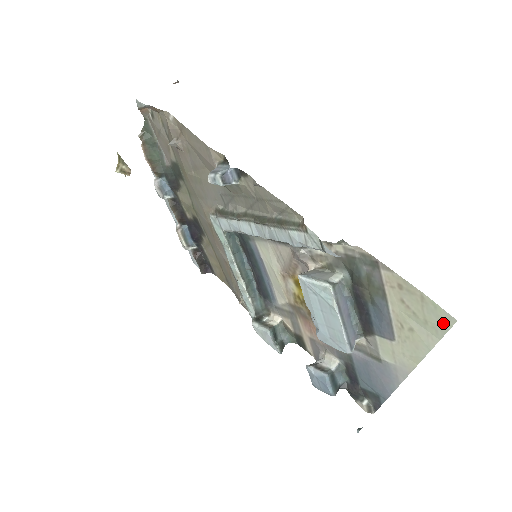
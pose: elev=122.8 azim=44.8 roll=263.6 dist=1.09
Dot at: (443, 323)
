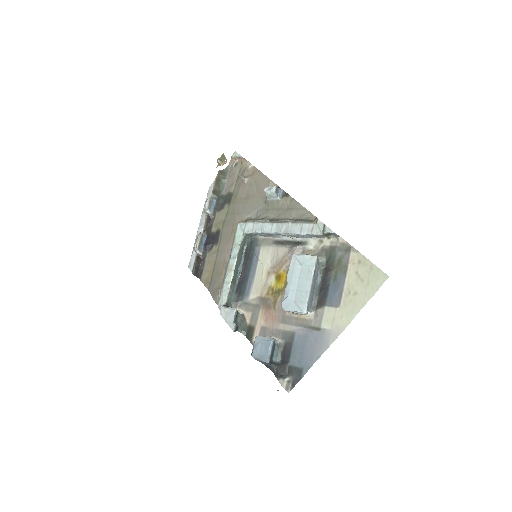
Dot at: (379, 281)
